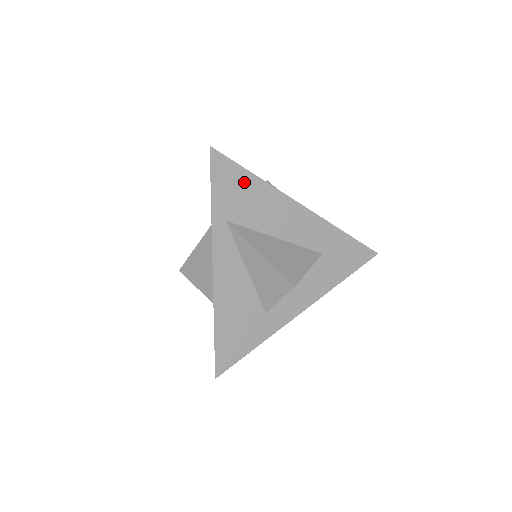
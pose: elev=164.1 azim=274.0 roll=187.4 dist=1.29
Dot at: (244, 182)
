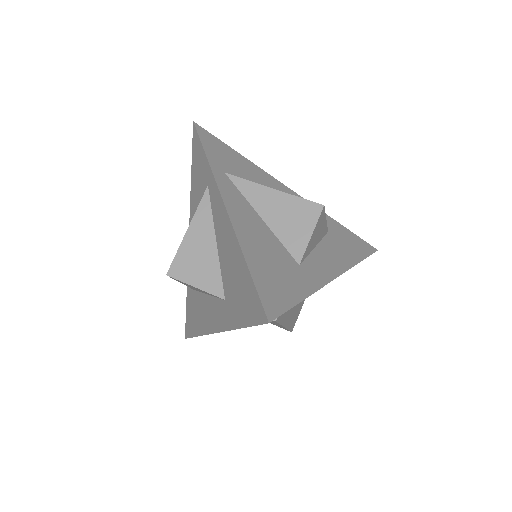
Dot at: (232, 154)
